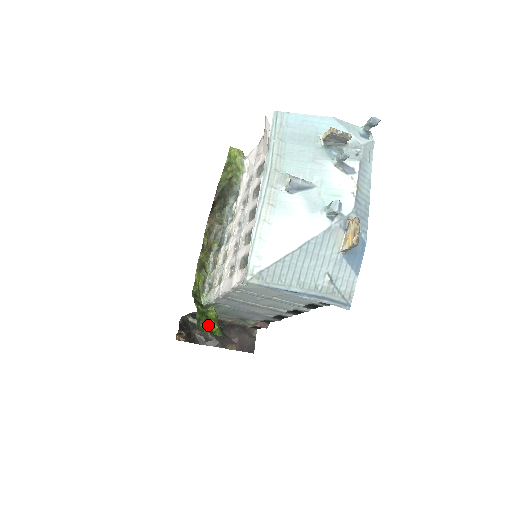
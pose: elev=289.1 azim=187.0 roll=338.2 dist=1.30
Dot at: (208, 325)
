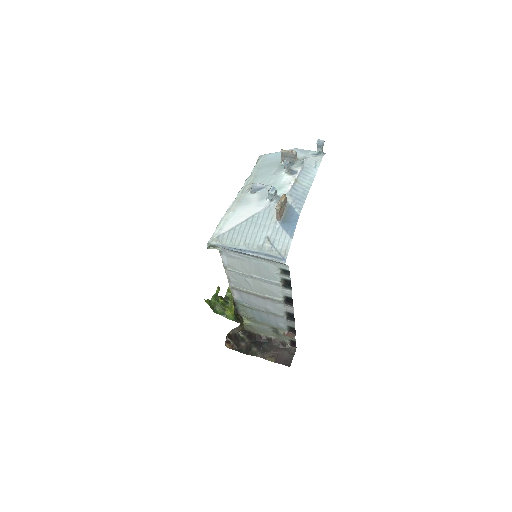
Dot at: (223, 310)
